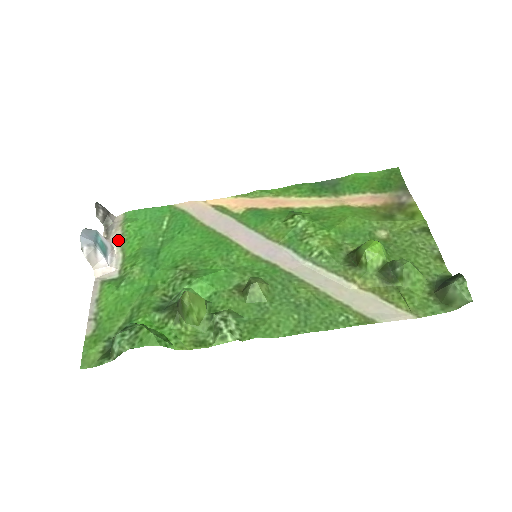
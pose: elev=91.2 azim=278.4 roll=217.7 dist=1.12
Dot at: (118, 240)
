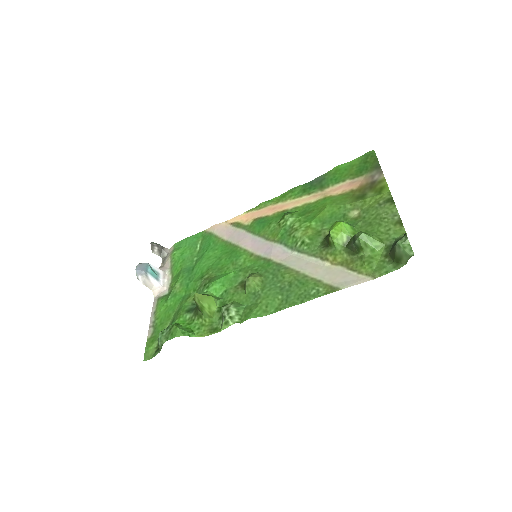
Dot at: (169, 266)
